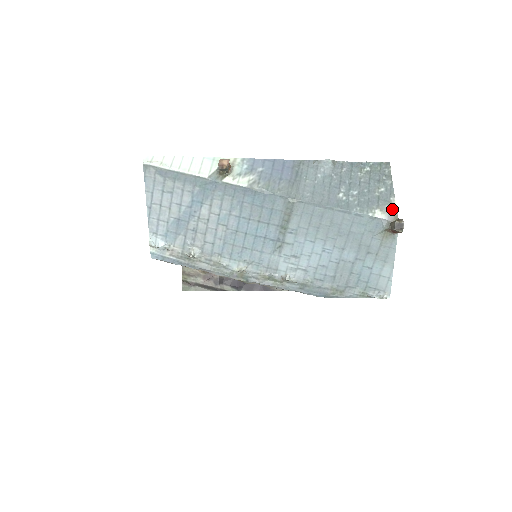
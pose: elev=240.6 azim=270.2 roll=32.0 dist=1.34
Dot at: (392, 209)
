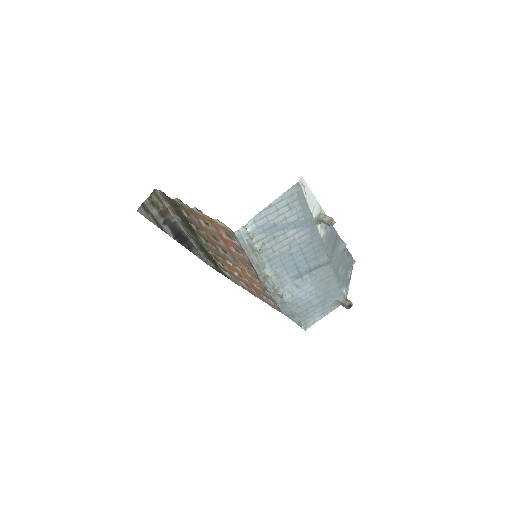
Dot at: (347, 291)
